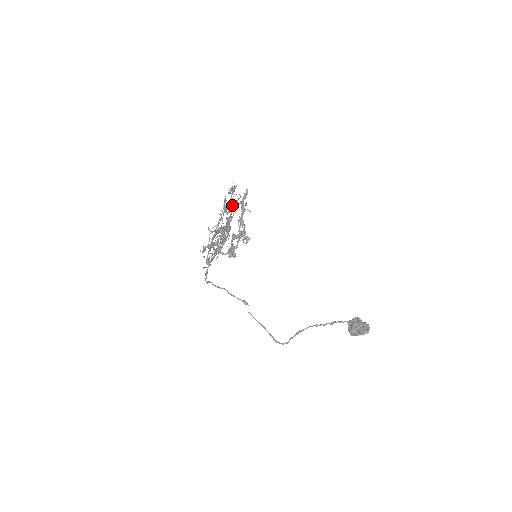
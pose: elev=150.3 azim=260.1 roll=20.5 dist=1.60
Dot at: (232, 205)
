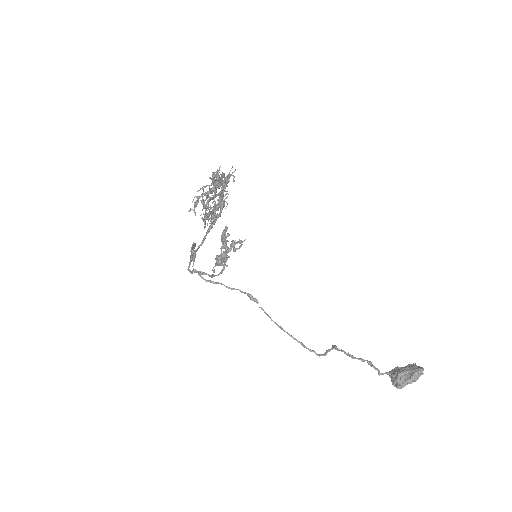
Dot at: occluded
